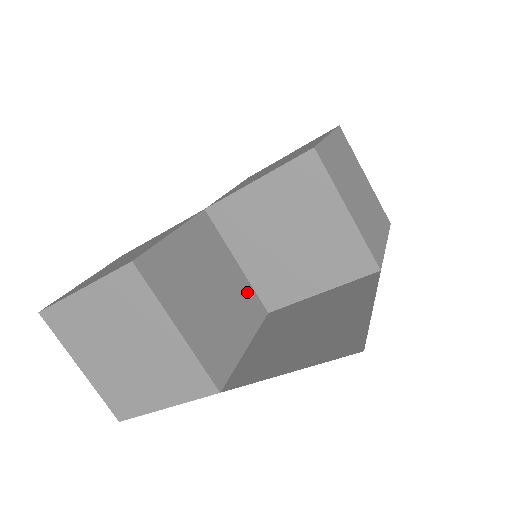
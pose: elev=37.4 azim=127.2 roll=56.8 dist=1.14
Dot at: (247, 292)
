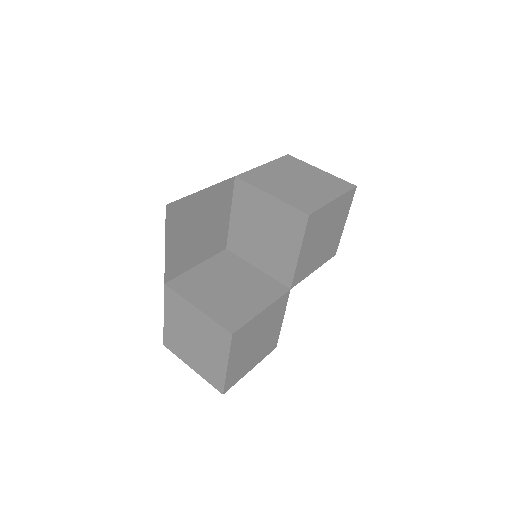
Dot at: (266, 282)
